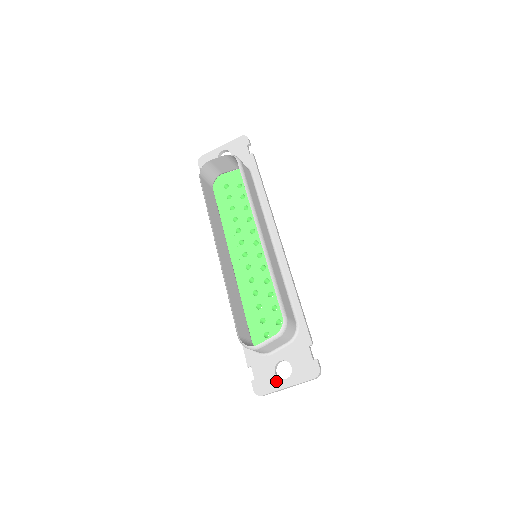
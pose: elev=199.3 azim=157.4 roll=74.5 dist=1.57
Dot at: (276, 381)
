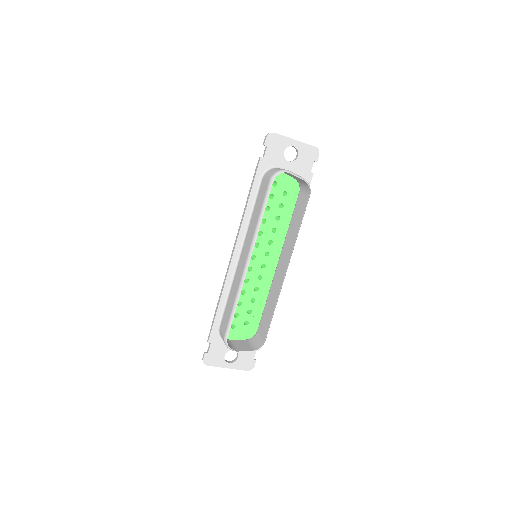
Dot at: (222, 361)
